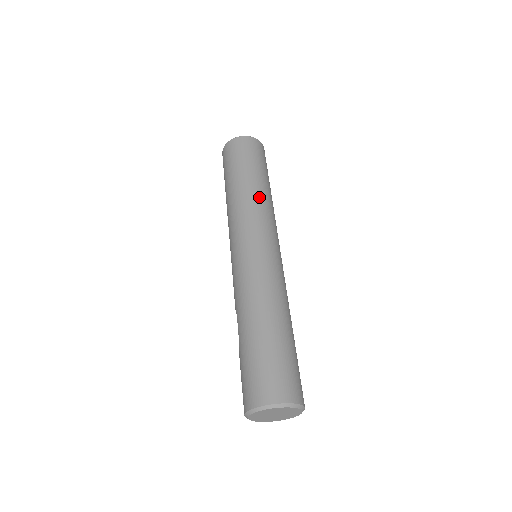
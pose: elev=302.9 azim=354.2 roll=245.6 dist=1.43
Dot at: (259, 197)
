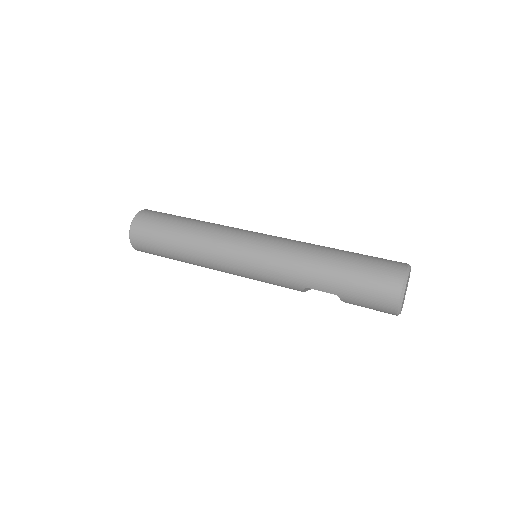
Dot at: (206, 227)
